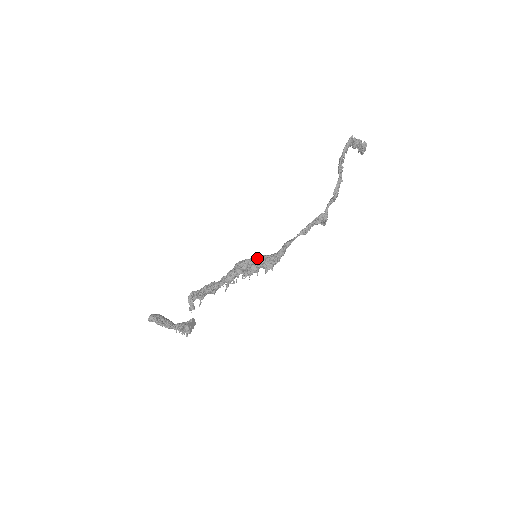
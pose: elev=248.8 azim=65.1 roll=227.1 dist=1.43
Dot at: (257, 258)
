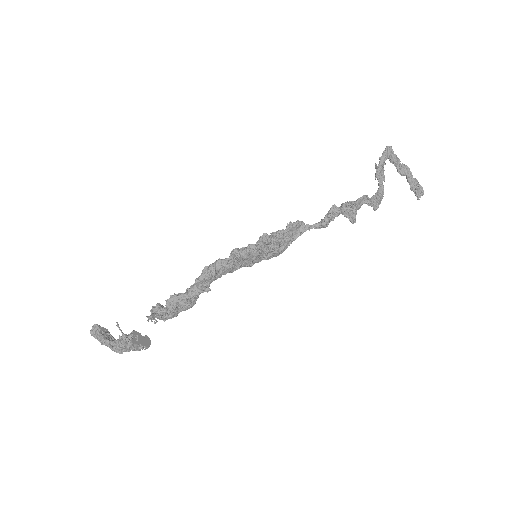
Dot at: occluded
